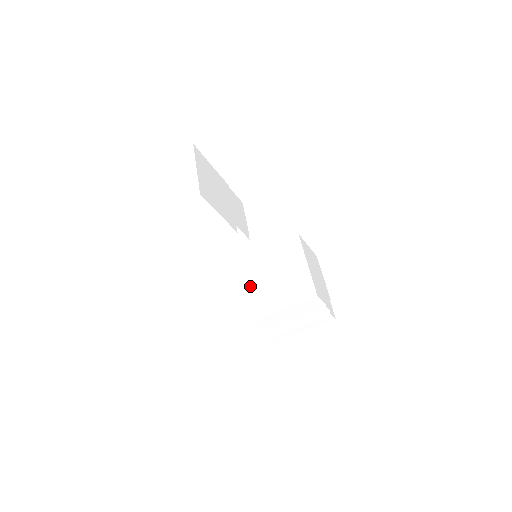
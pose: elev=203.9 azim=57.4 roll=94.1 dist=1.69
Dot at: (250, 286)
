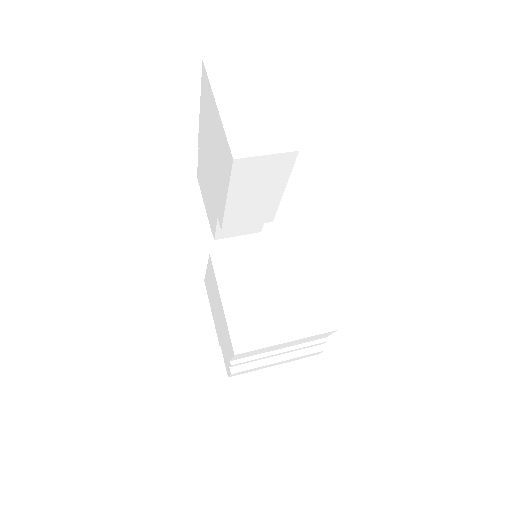
Dot at: (235, 298)
